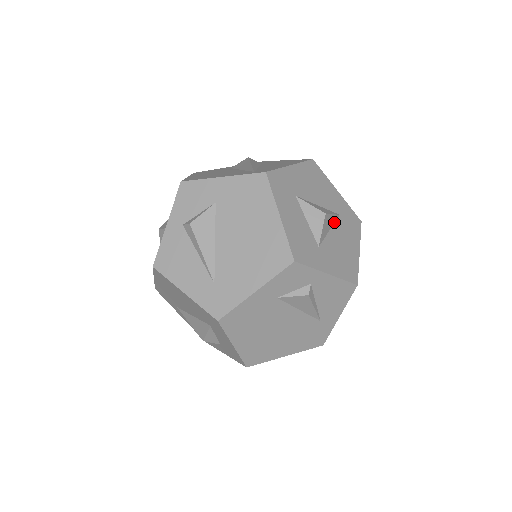
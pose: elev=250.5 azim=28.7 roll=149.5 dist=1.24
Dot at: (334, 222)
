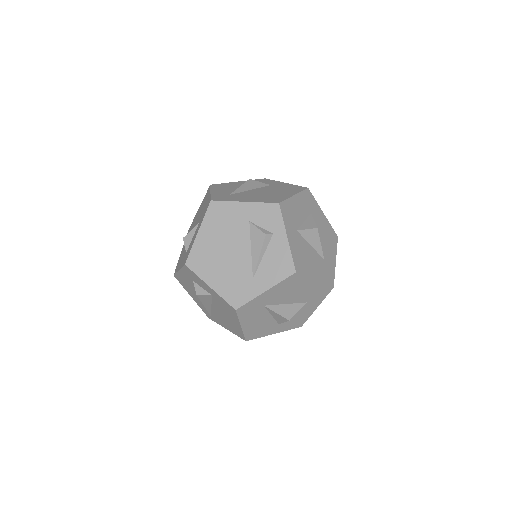
Dot at: (318, 252)
